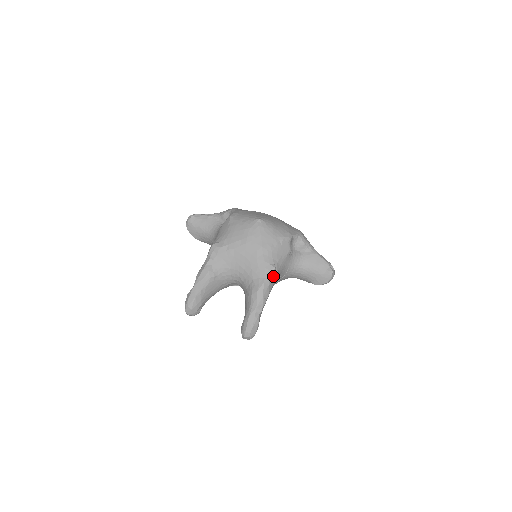
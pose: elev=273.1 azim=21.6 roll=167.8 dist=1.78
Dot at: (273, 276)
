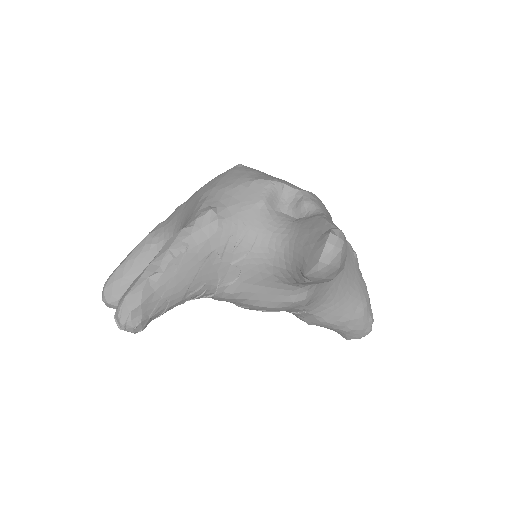
Dot at: (205, 223)
